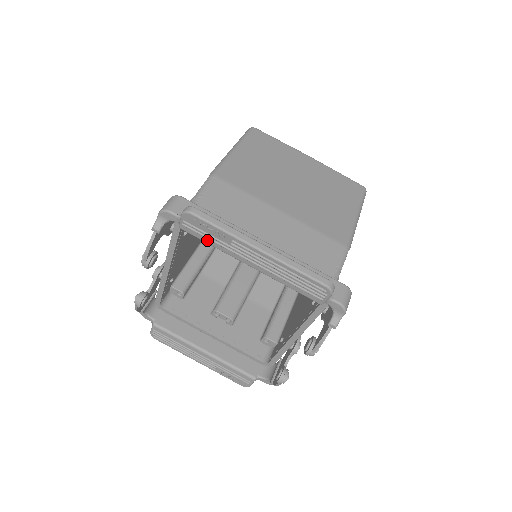
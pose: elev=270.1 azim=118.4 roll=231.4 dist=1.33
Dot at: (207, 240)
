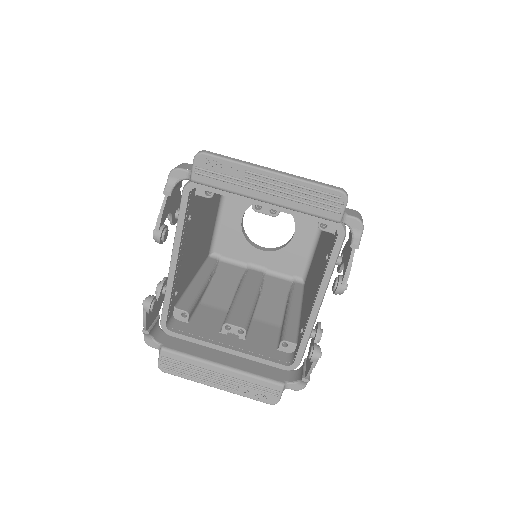
Dot at: (220, 184)
